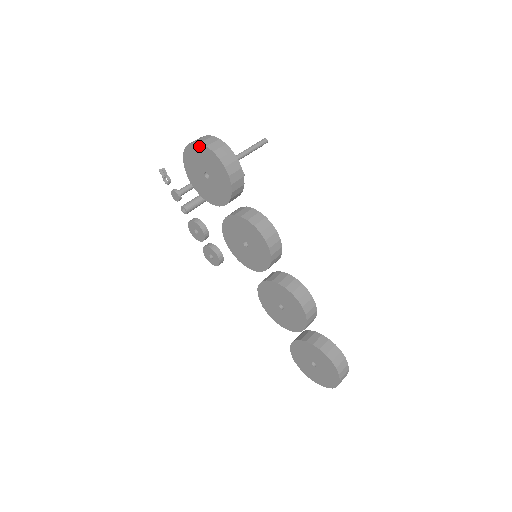
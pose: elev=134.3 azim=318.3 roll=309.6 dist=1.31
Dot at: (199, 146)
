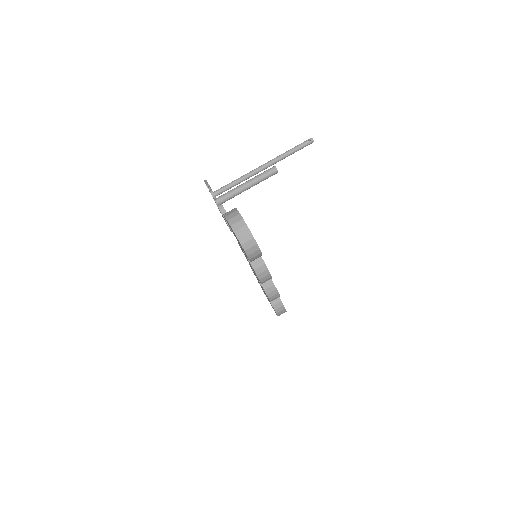
Dot at: (237, 237)
